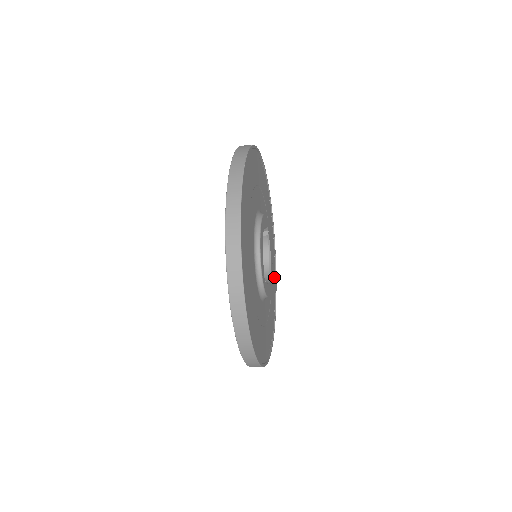
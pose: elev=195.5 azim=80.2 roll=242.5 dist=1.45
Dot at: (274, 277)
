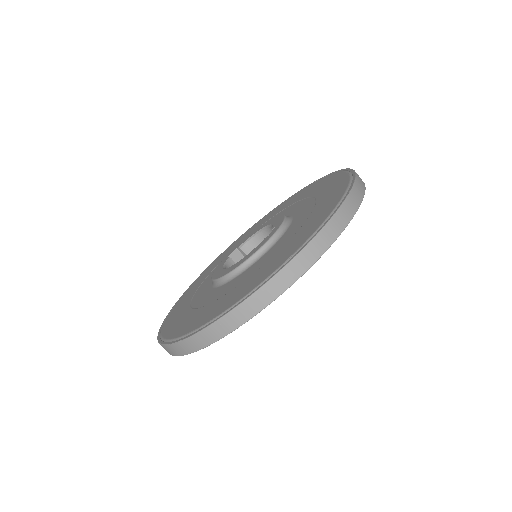
Dot at: occluded
